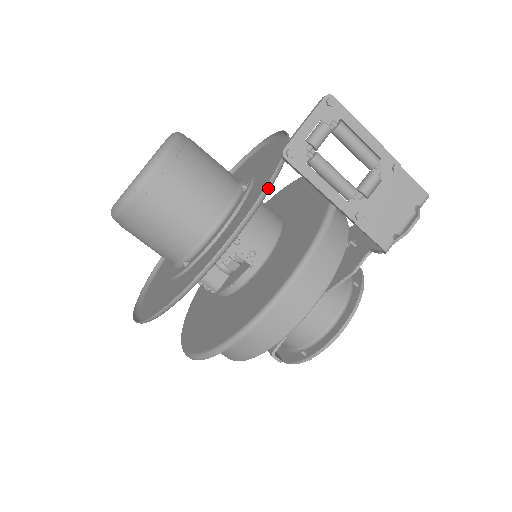
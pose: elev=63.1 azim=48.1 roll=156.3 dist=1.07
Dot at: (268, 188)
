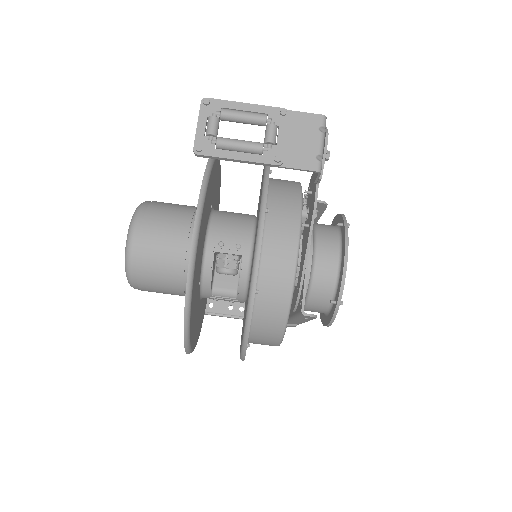
Dot at: (204, 184)
